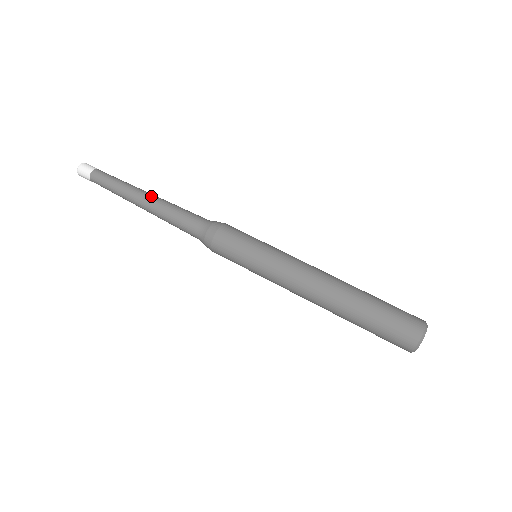
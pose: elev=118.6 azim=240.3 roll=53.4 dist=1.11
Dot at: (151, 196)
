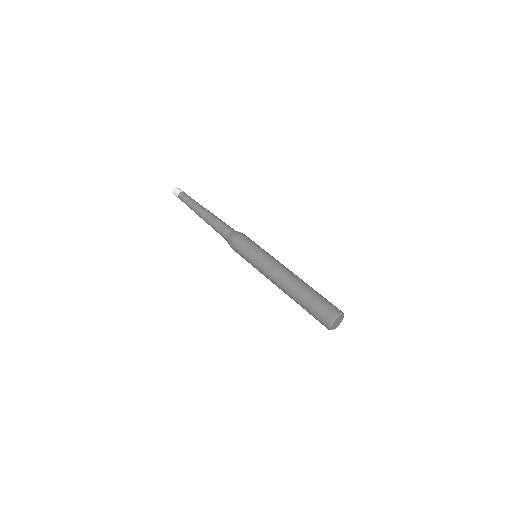
Dot at: (208, 211)
